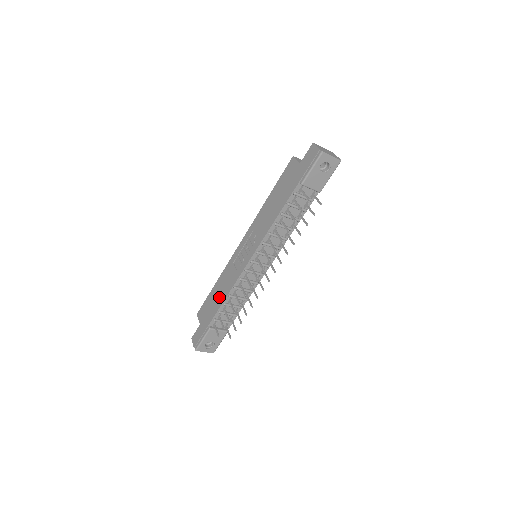
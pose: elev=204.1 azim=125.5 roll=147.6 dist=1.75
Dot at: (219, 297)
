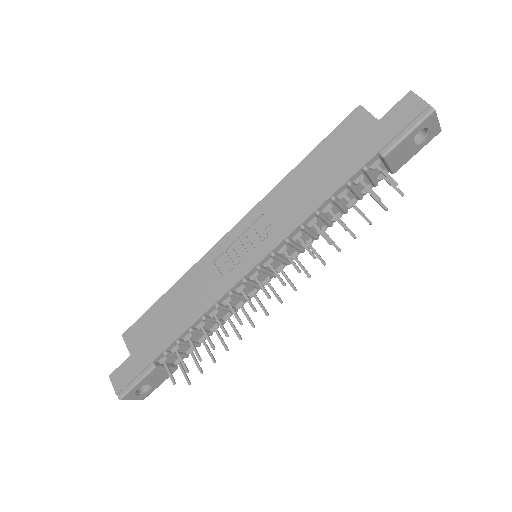
Dot at: (179, 316)
